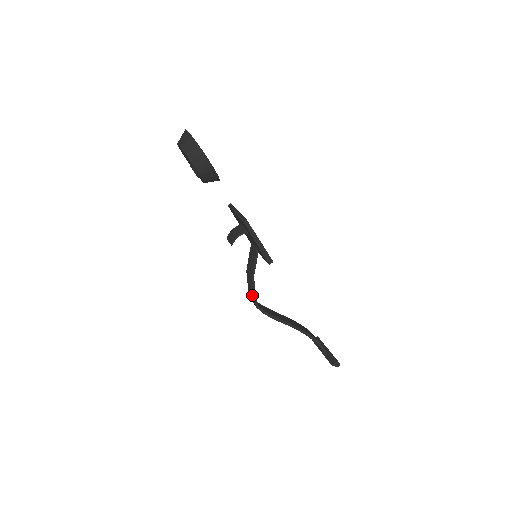
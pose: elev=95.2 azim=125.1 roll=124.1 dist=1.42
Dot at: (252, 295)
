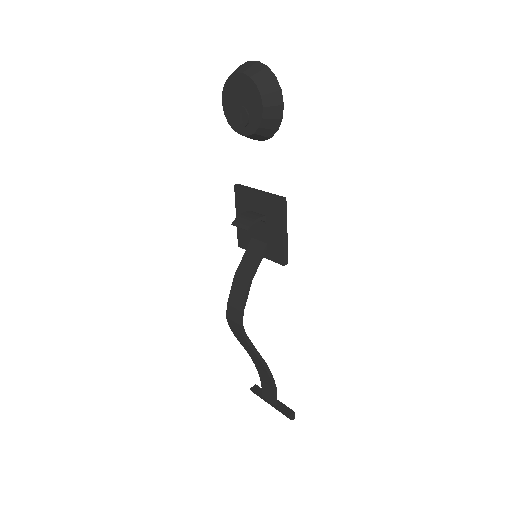
Dot at: (239, 307)
